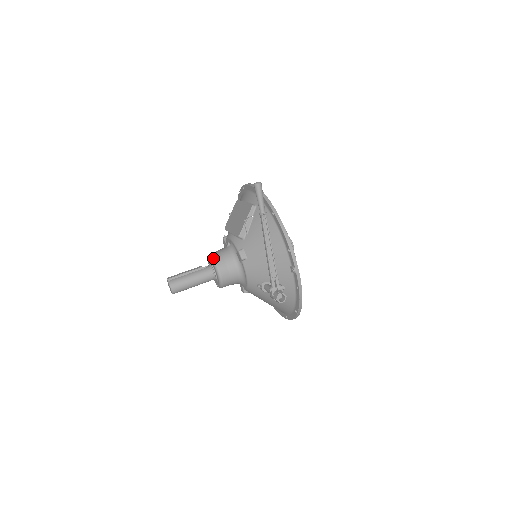
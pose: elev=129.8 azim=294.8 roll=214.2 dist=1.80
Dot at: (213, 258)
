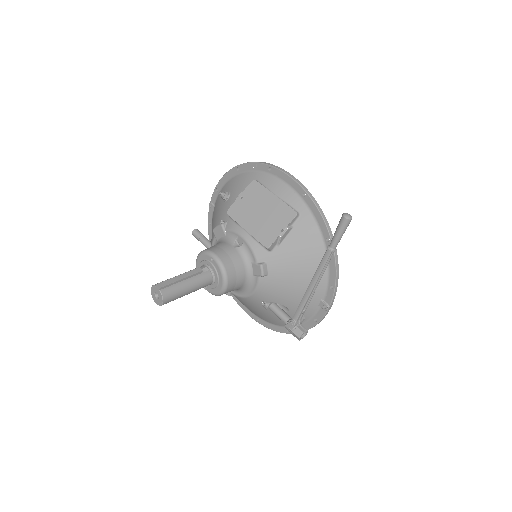
Dot at: (222, 264)
